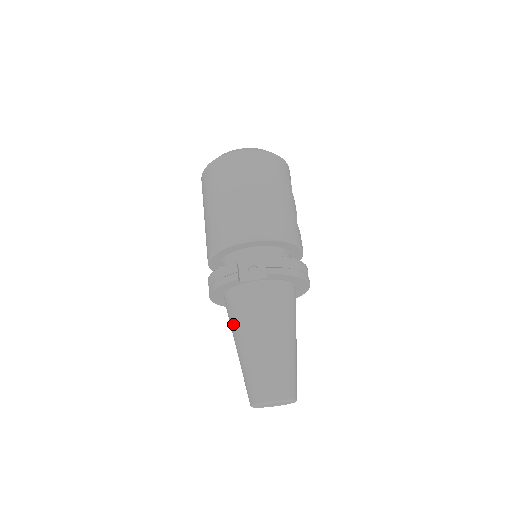
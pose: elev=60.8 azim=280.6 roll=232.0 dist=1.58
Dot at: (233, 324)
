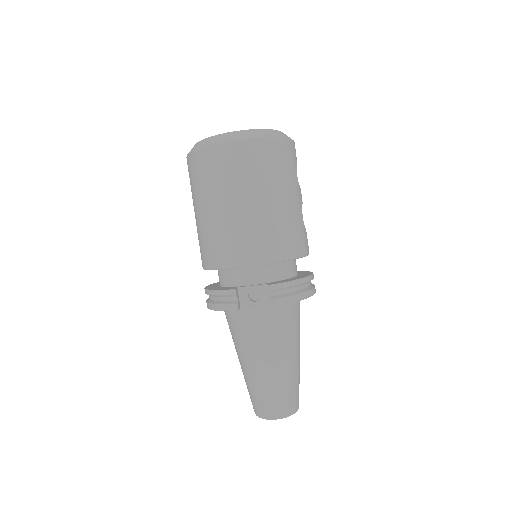
Dot at: (234, 341)
